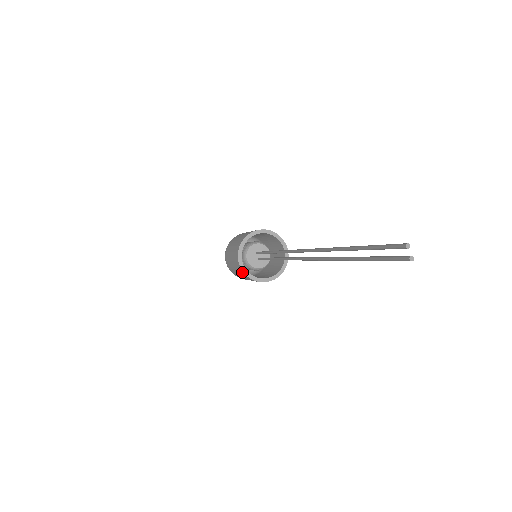
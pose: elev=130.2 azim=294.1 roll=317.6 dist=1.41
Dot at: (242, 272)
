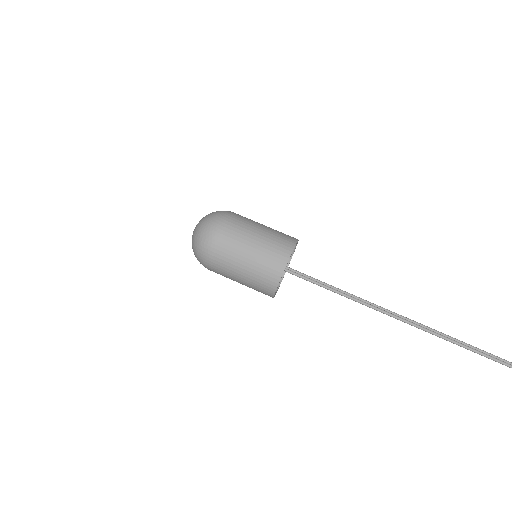
Dot at: occluded
